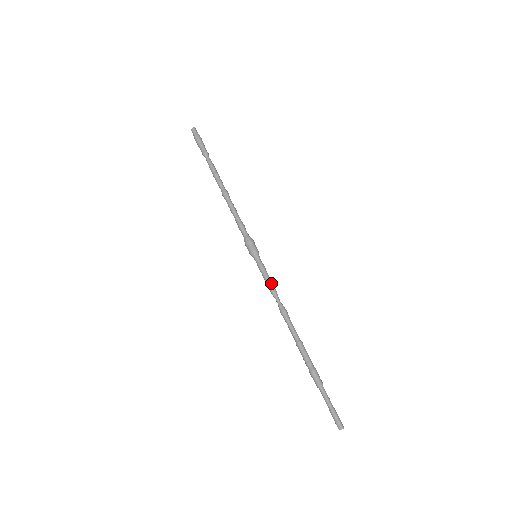
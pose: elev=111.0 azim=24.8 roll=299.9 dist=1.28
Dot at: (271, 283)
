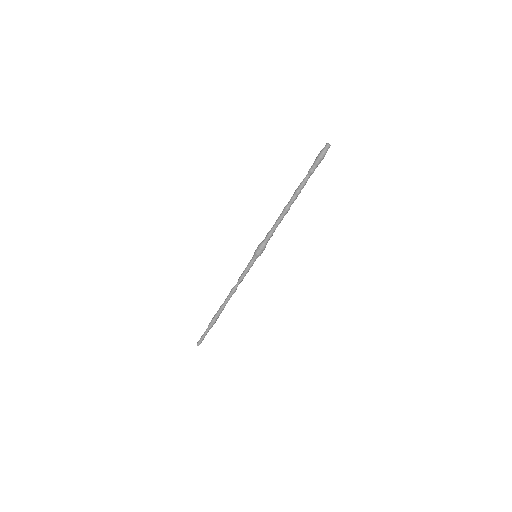
Dot at: (244, 275)
